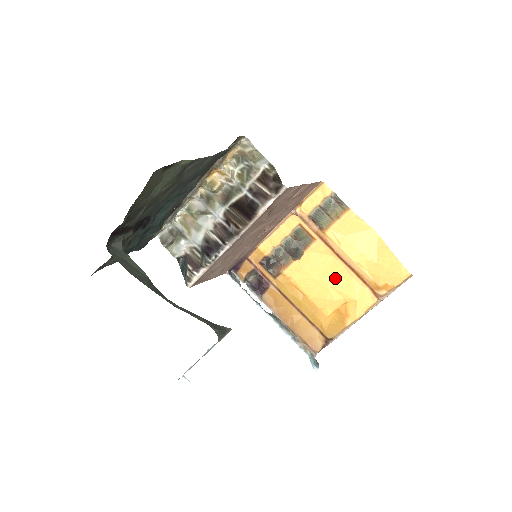
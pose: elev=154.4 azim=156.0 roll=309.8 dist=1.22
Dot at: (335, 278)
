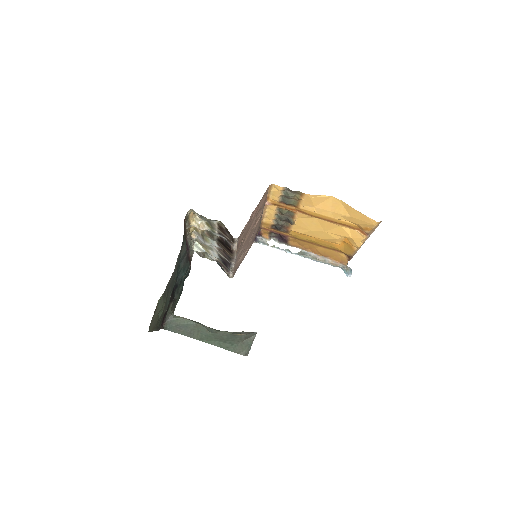
Dot at: (327, 228)
